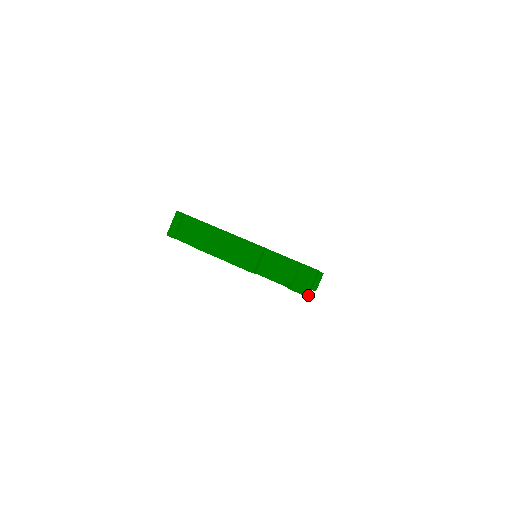
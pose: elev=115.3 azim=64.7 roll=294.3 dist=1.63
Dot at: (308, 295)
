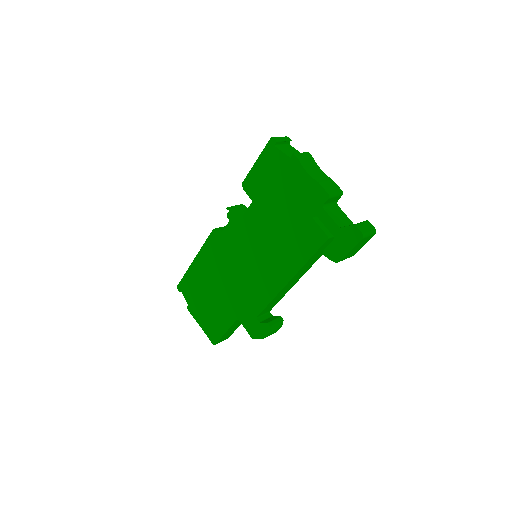
Dot at: (347, 253)
